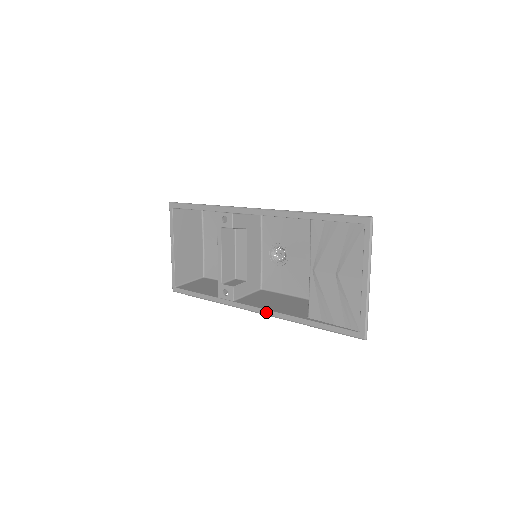
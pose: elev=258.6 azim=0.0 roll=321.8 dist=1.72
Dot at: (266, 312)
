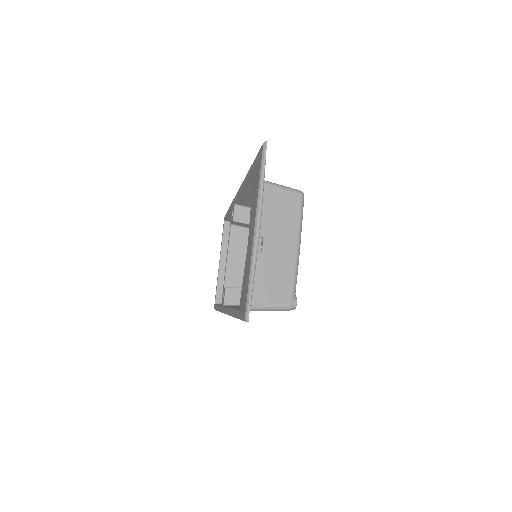
Dot at: (226, 310)
